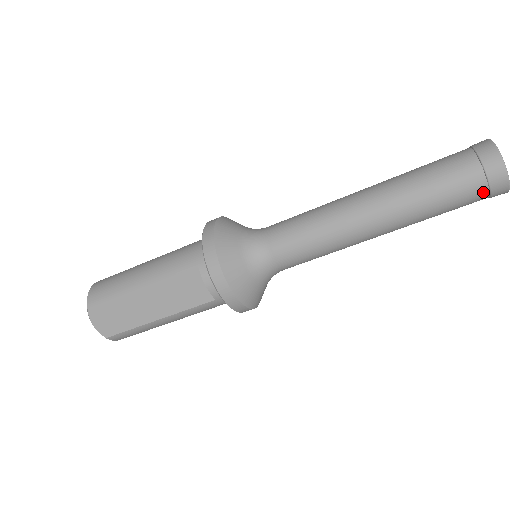
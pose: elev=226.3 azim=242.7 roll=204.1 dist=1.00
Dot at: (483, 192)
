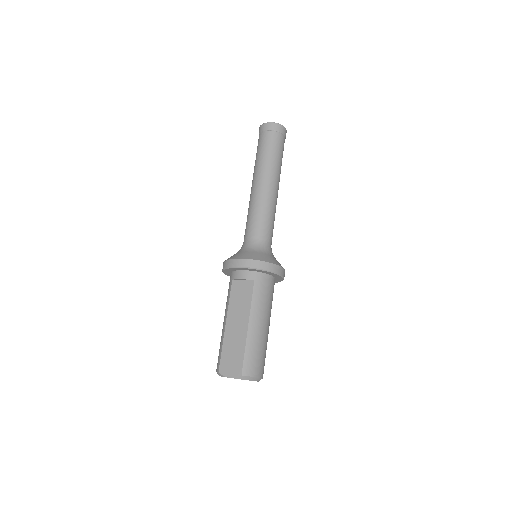
Dot at: (273, 133)
